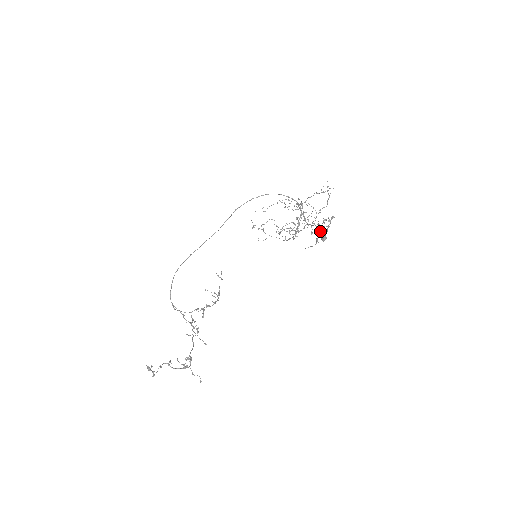
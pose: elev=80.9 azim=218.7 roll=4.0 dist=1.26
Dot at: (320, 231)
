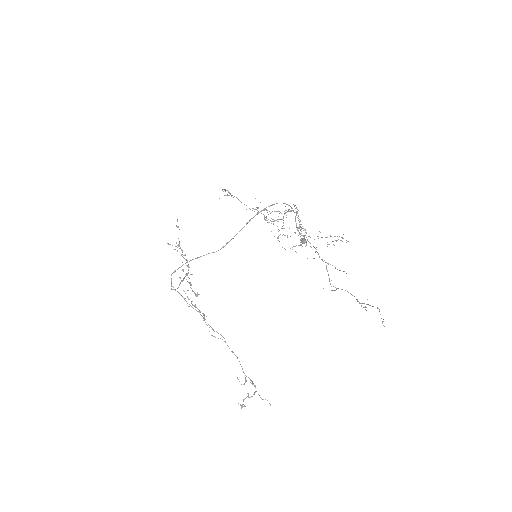
Dot at: occluded
